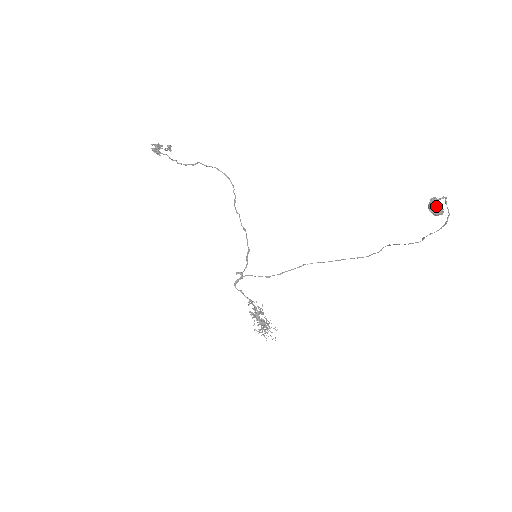
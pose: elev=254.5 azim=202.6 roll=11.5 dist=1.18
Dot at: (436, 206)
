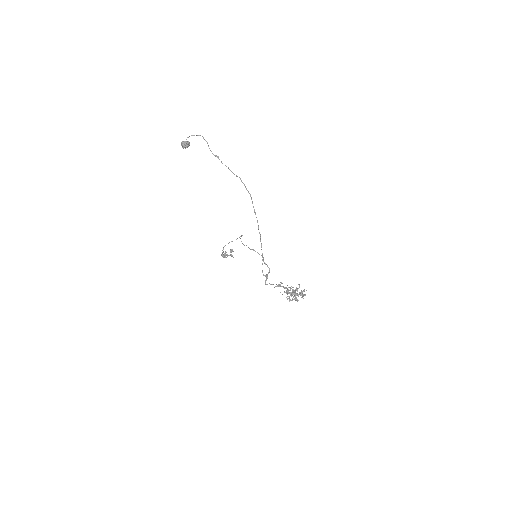
Dot at: (181, 145)
